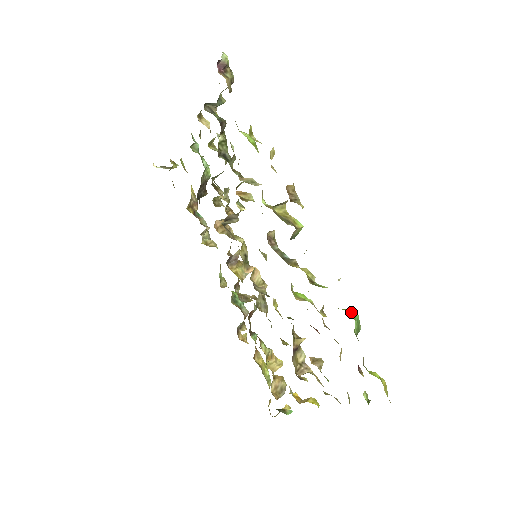
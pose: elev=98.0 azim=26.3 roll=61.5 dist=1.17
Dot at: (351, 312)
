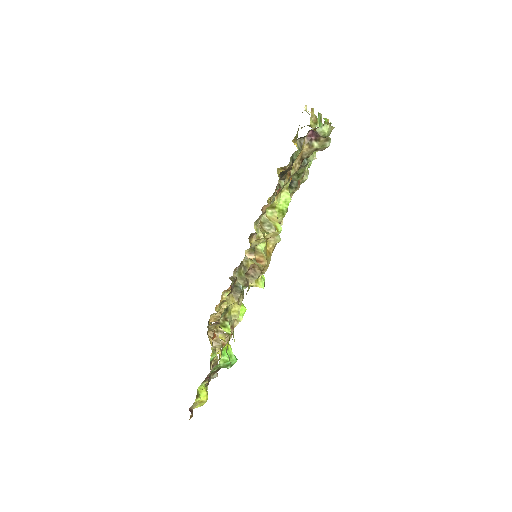
Dot at: (226, 357)
